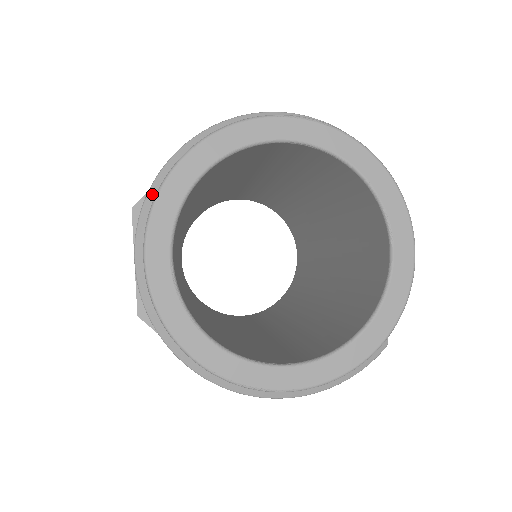
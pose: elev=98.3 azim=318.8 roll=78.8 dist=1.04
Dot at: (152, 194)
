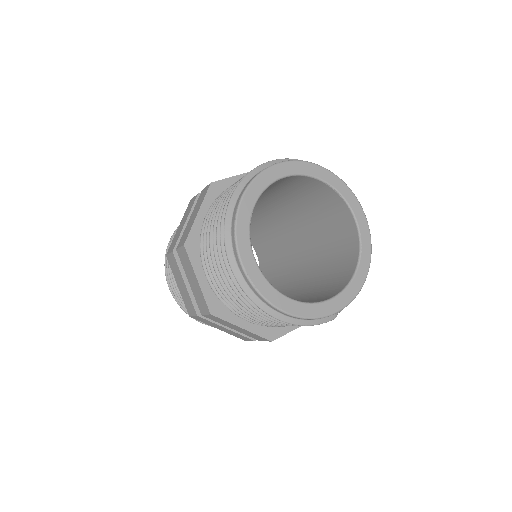
Dot at: (254, 172)
